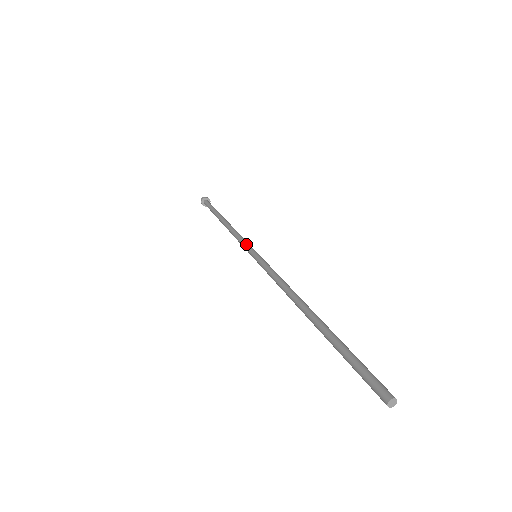
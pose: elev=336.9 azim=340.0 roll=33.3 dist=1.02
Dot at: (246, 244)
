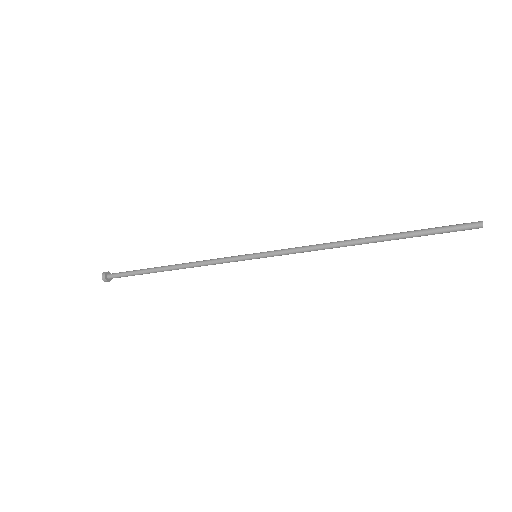
Dot at: (234, 256)
